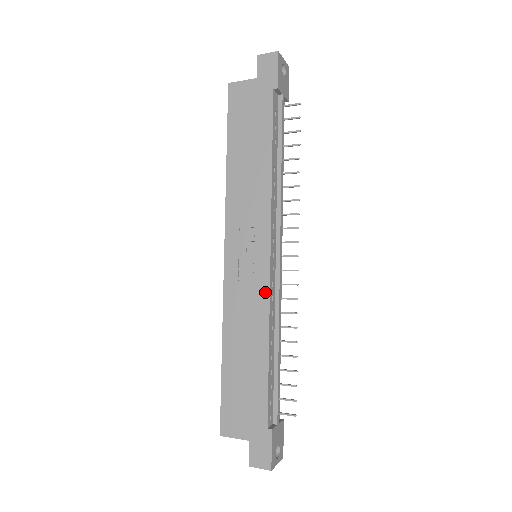
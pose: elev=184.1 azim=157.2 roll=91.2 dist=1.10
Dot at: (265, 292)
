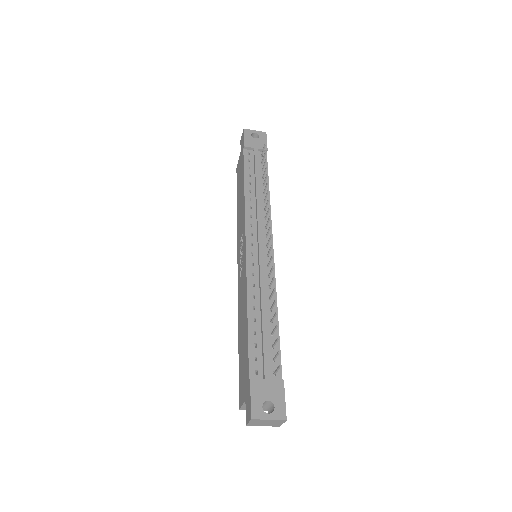
Dot at: (245, 271)
